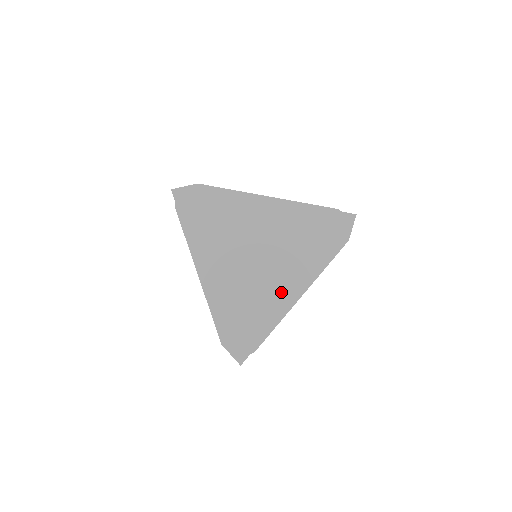
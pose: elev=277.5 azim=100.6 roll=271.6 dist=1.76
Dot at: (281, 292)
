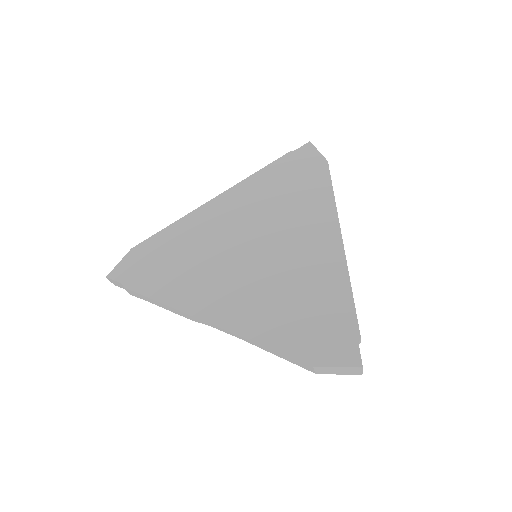
Dot at: (317, 254)
